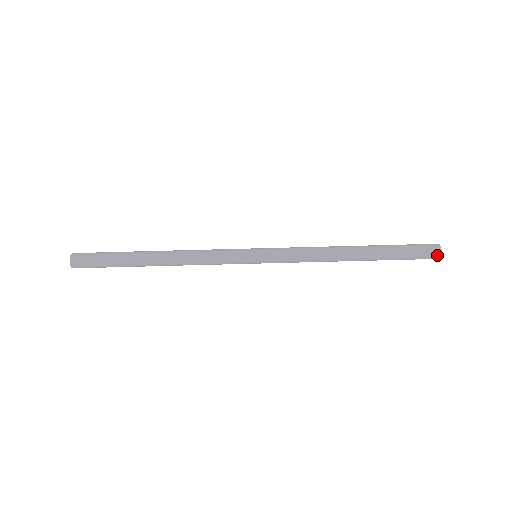
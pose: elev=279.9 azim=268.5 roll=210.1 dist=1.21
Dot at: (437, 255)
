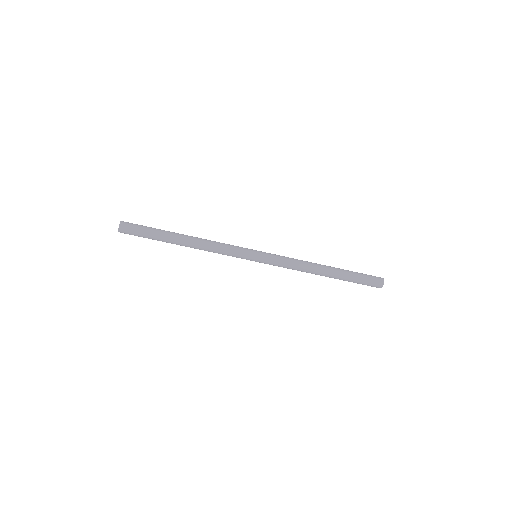
Dot at: (380, 286)
